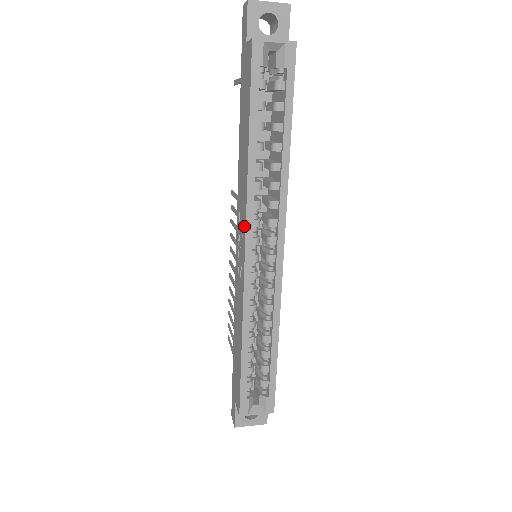
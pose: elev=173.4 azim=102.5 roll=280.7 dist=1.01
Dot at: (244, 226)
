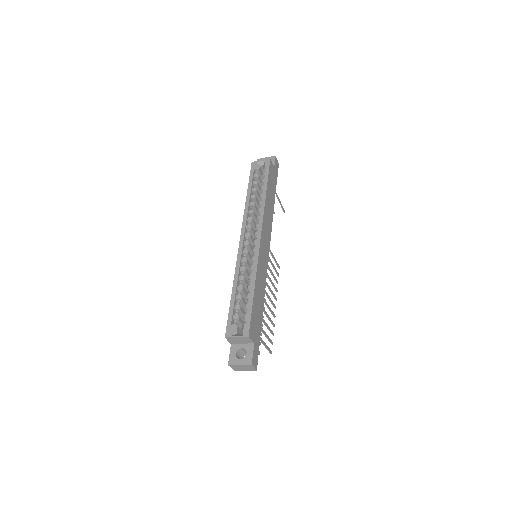
Dot at: occluded
